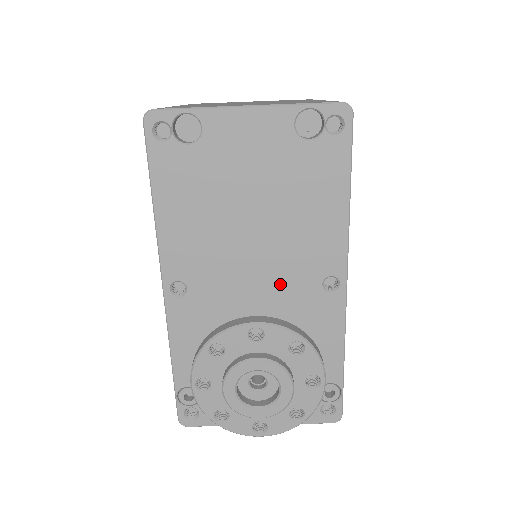
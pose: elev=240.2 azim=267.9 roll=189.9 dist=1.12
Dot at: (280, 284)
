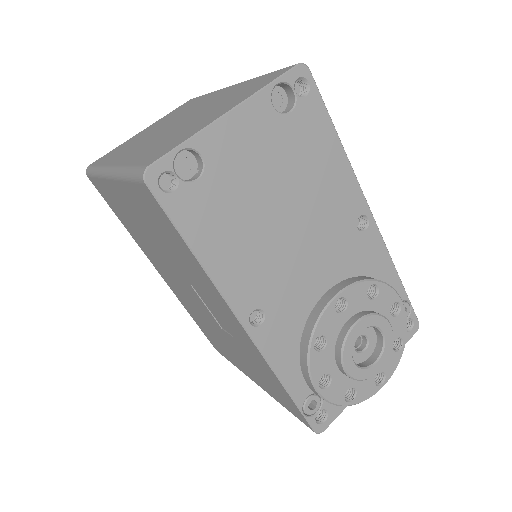
Dot at: (329, 251)
